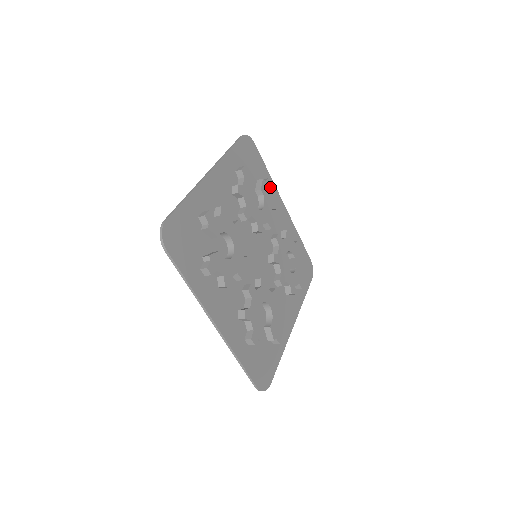
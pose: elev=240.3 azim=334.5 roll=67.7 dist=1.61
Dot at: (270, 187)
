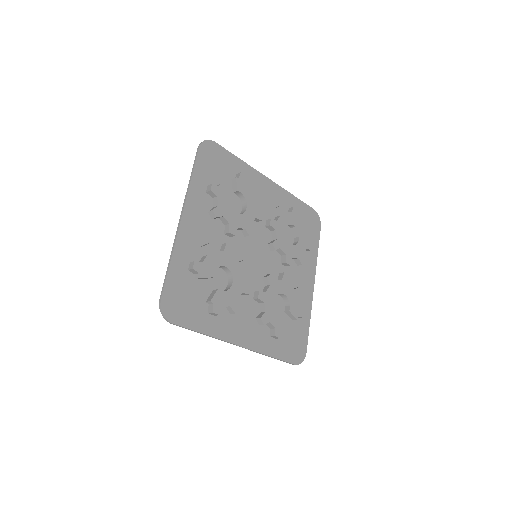
Dot at: (311, 259)
